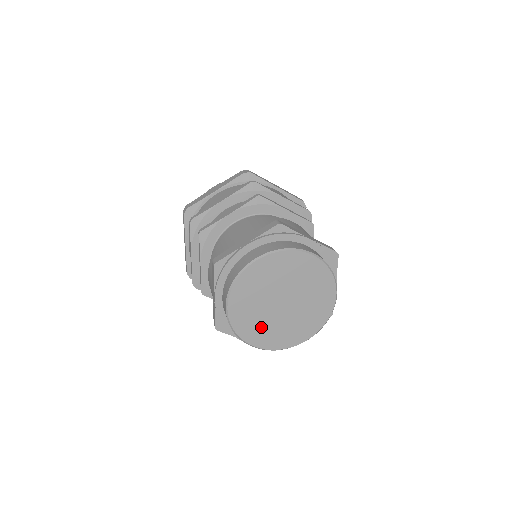
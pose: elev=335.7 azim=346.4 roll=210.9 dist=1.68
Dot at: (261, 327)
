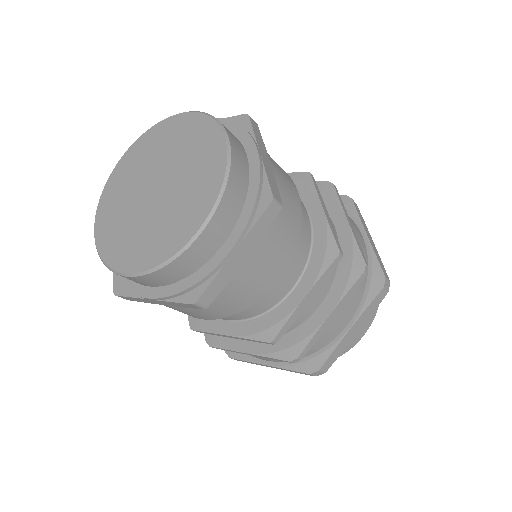
Dot at: (132, 238)
